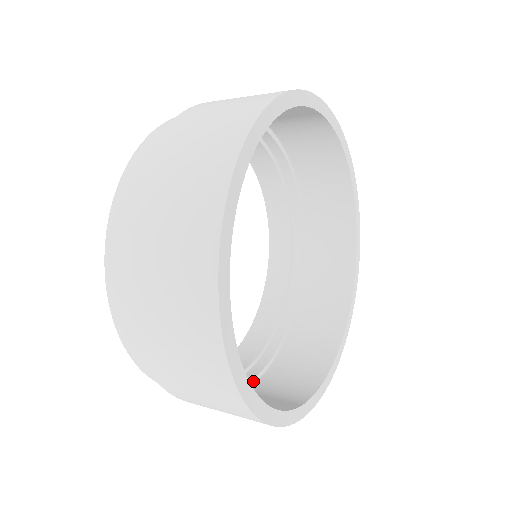
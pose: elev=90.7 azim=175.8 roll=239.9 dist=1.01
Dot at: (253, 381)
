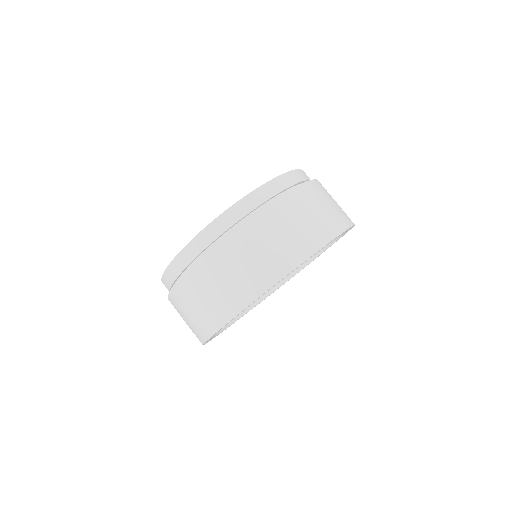
Dot at: occluded
